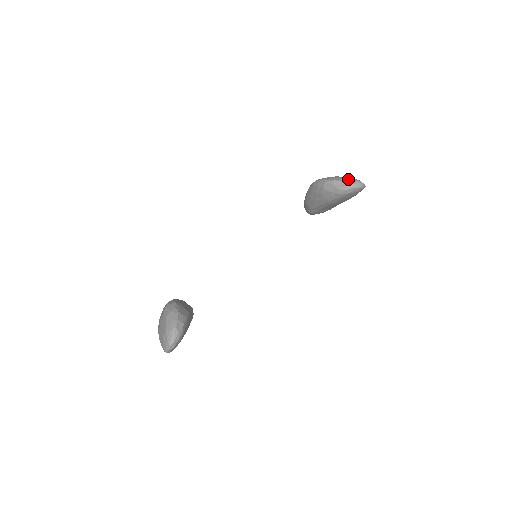
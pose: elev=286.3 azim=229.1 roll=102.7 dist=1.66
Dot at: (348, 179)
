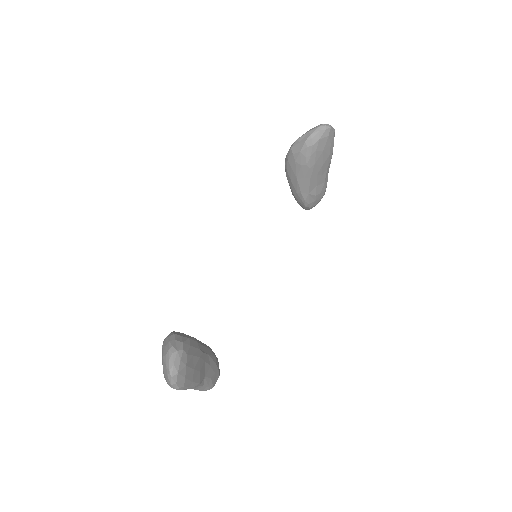
Dot at: (310, 129)
